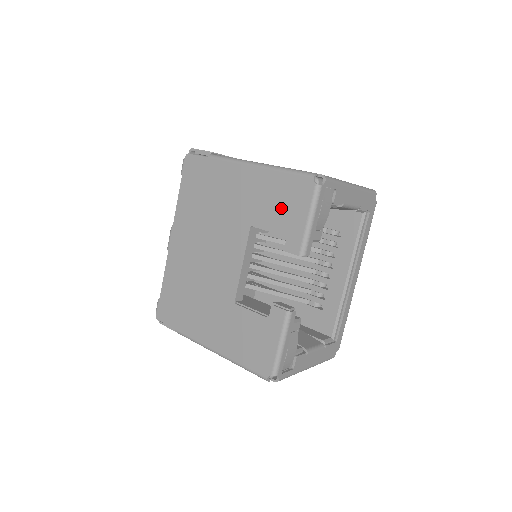
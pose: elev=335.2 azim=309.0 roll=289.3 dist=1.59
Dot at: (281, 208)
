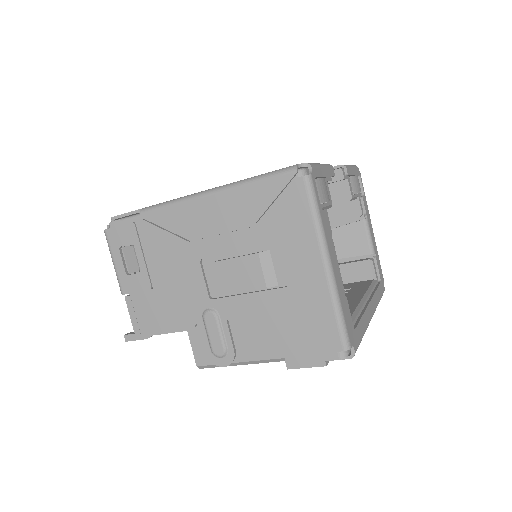
Dot at: occluded
